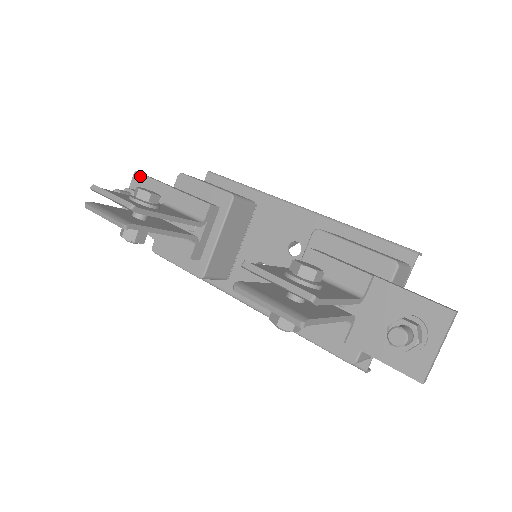
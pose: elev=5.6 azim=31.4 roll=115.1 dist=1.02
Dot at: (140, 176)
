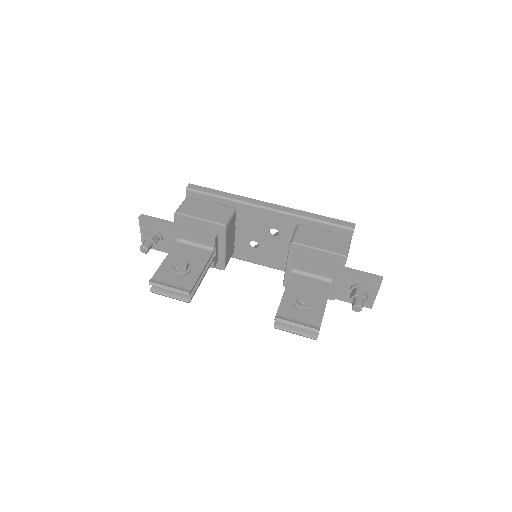
Dot at: (145, 221)
